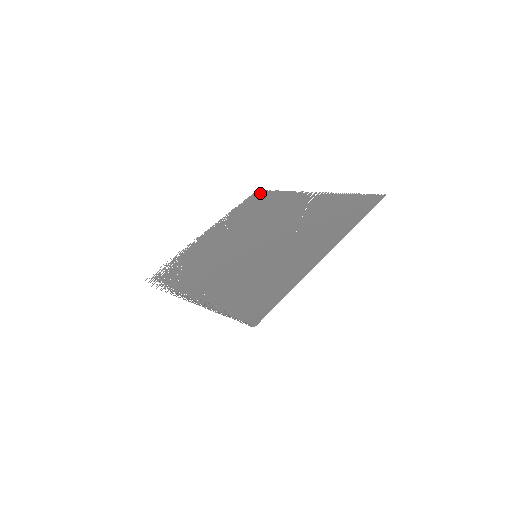
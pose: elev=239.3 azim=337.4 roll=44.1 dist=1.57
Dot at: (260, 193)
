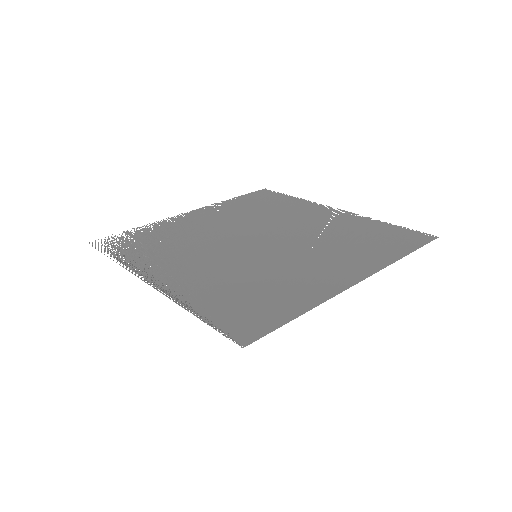
Dot at: (268, 192)
